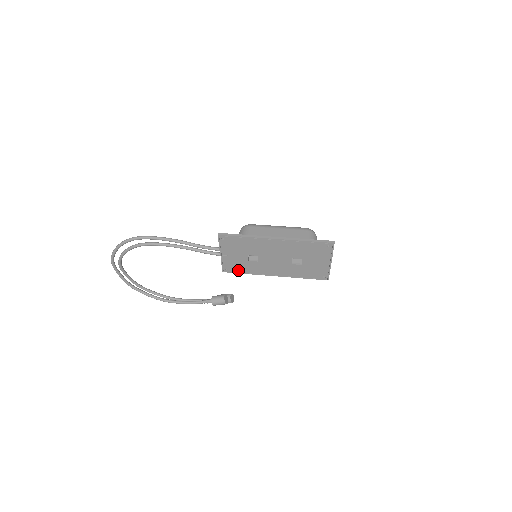
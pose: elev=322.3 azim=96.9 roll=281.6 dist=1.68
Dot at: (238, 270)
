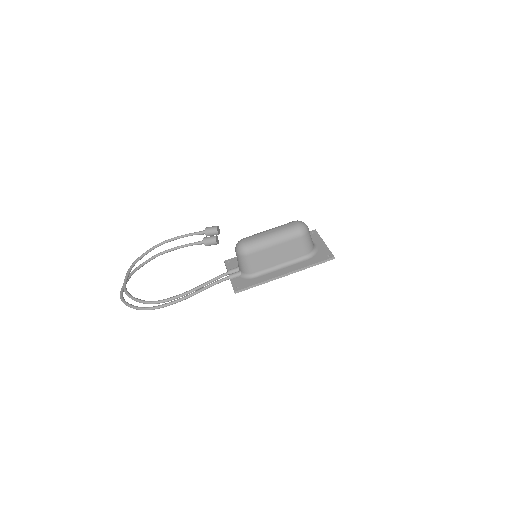
Dot at: occluded
